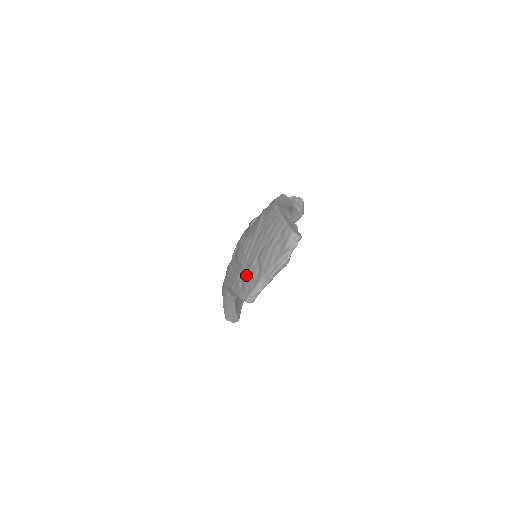
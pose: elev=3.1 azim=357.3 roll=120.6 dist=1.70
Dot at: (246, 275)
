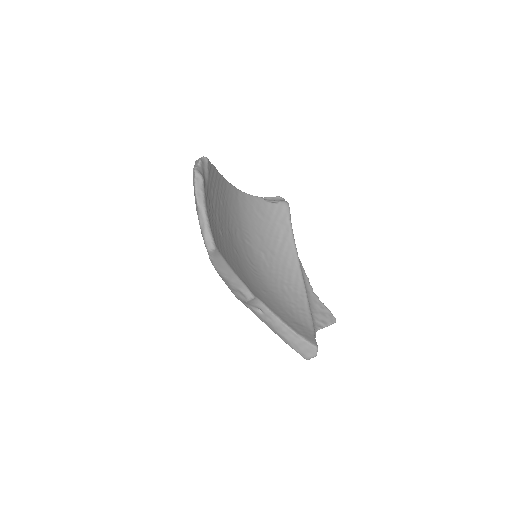
Dot at: occluded
